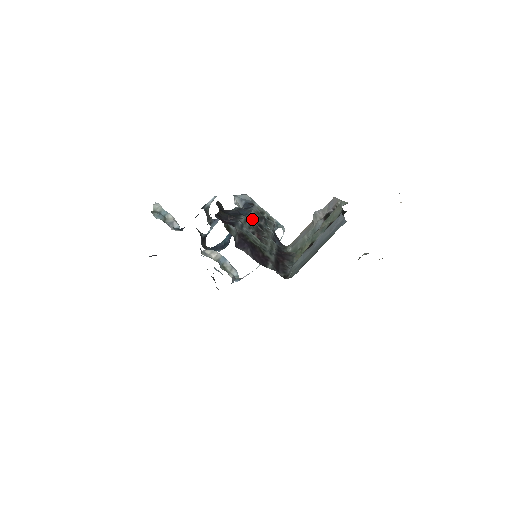
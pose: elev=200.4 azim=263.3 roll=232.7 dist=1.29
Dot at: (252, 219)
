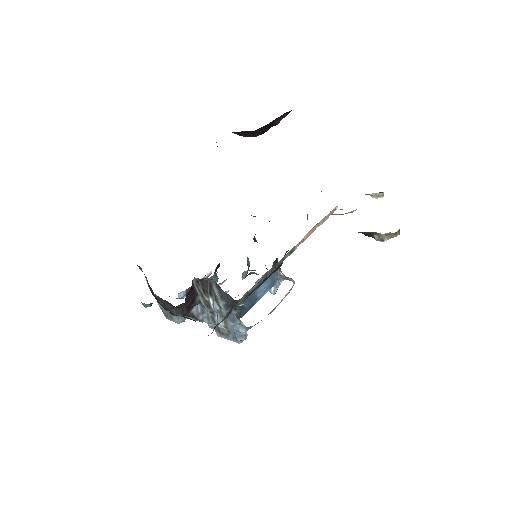
Dot at: occluded
